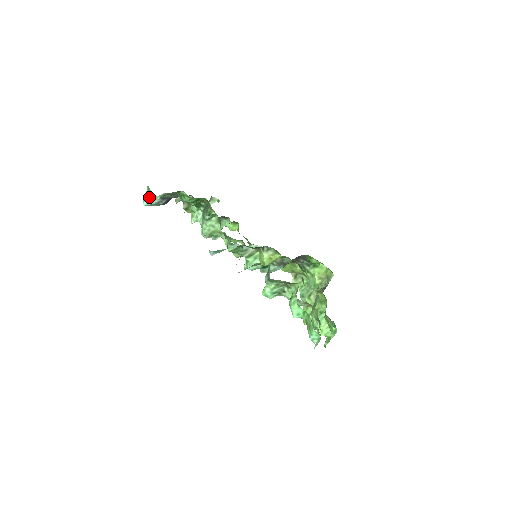
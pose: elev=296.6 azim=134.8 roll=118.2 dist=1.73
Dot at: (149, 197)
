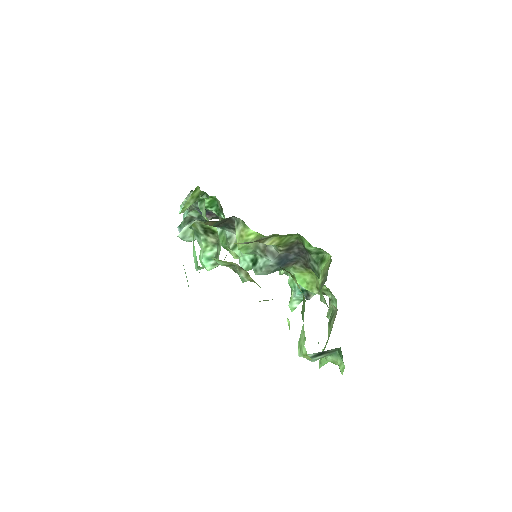
Dot at: (185, 213)
